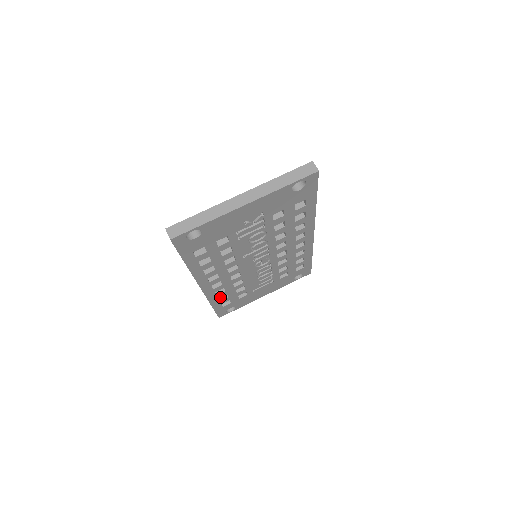
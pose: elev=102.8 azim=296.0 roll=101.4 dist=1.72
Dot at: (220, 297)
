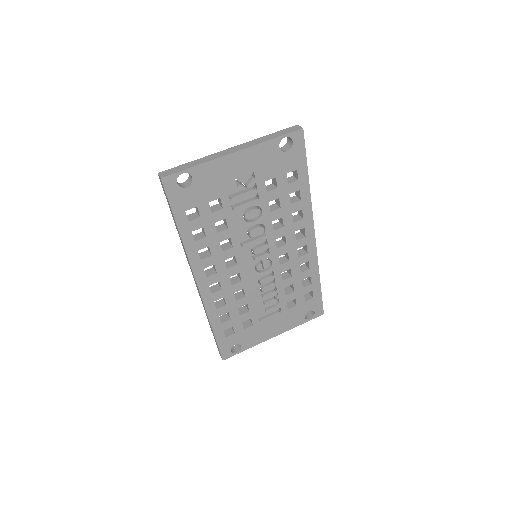
Dot at: (222, 320)
